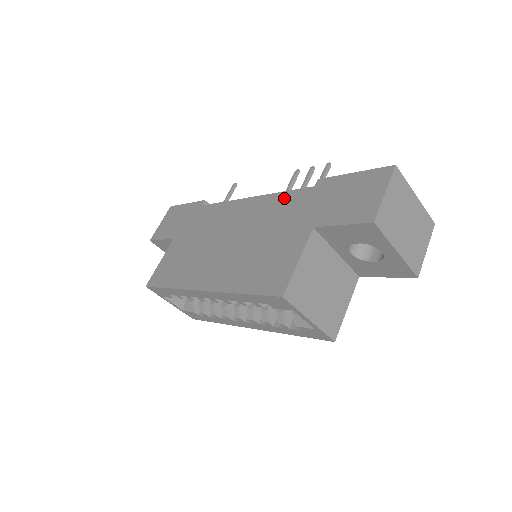
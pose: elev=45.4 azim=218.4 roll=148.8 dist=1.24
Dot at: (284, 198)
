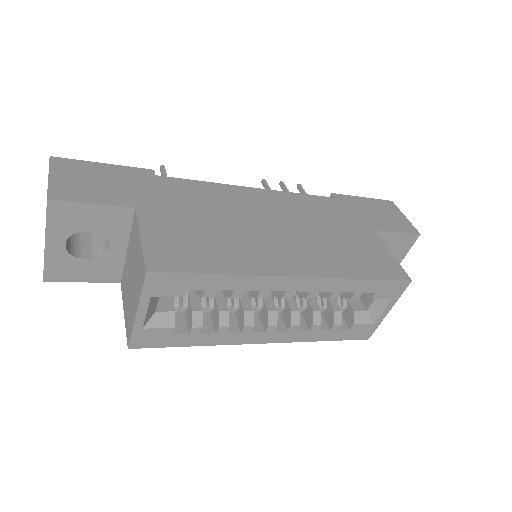
Dot at: (310, 199)
